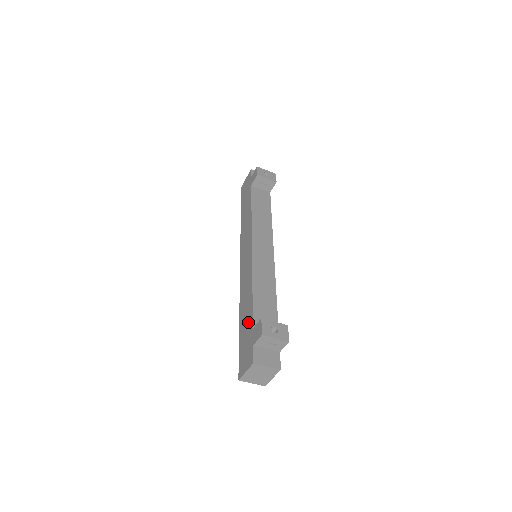
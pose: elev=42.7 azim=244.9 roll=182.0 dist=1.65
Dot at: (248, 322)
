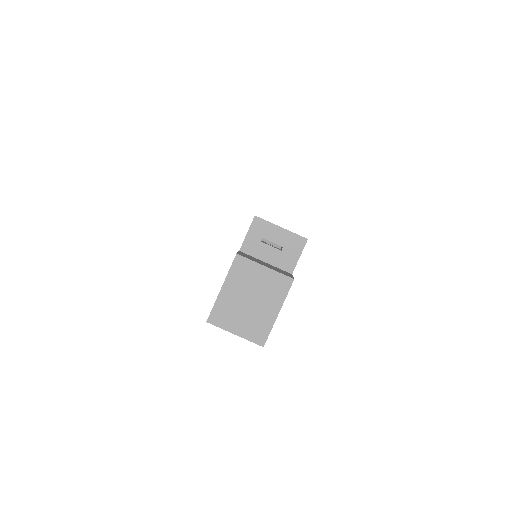
Dot at: occluded
